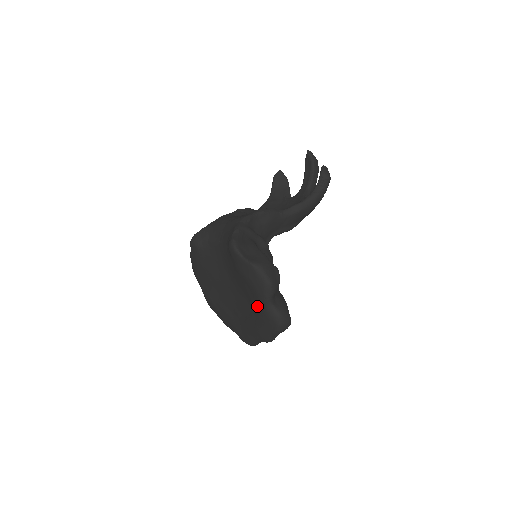
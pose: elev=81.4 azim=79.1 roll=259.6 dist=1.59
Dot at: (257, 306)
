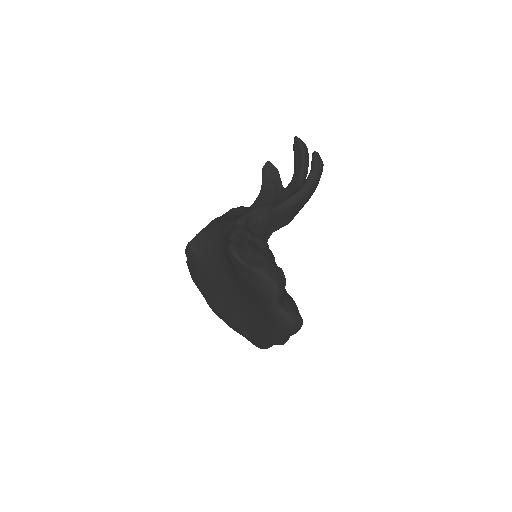
Dot at: (265, 311)
